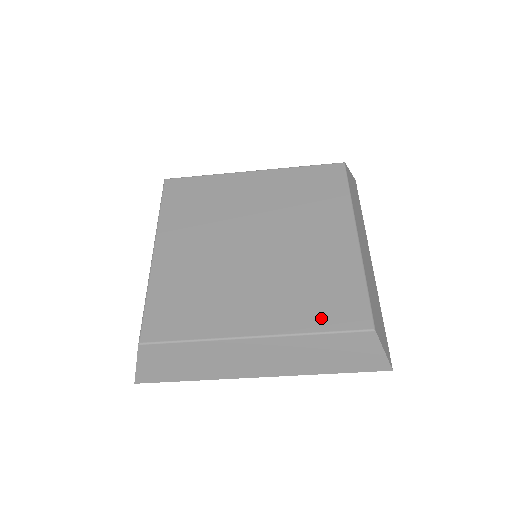
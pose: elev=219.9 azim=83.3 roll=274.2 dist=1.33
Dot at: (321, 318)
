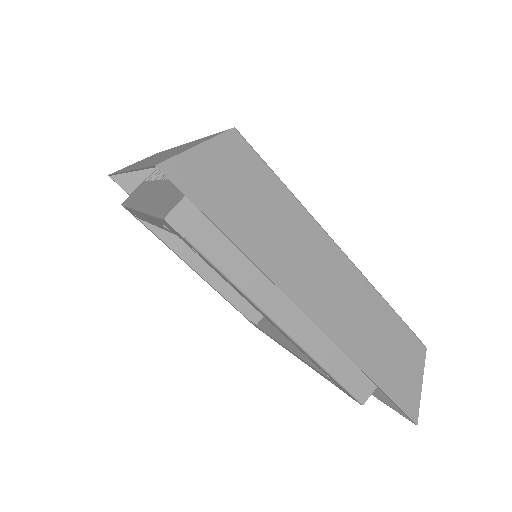
Dot at: occluded
